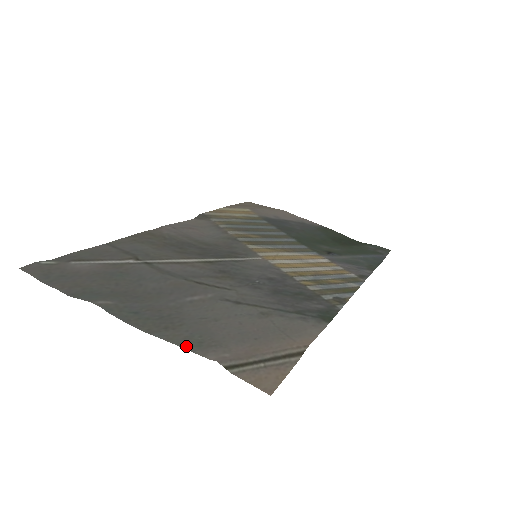
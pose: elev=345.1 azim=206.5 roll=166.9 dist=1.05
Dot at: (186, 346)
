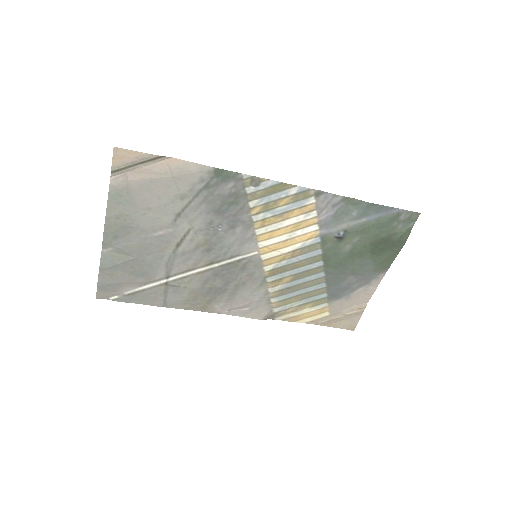
Dot at: (111, 197)
